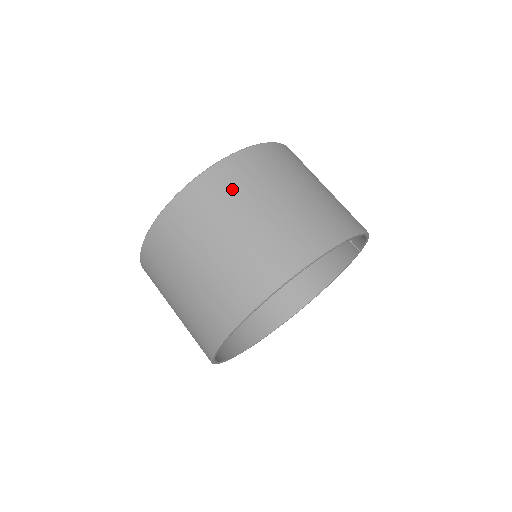
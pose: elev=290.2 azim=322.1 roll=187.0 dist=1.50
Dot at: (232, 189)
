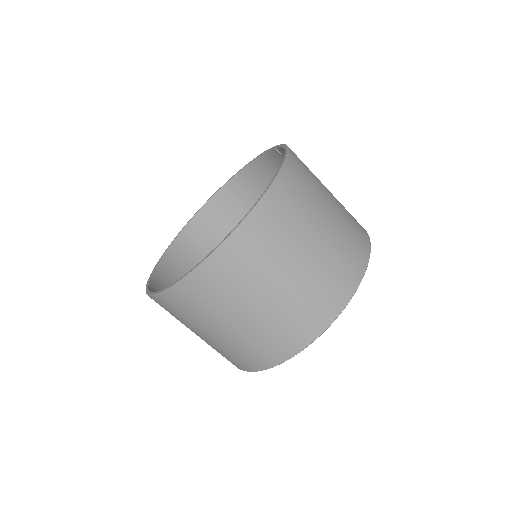
Dot at: (257, 258)
